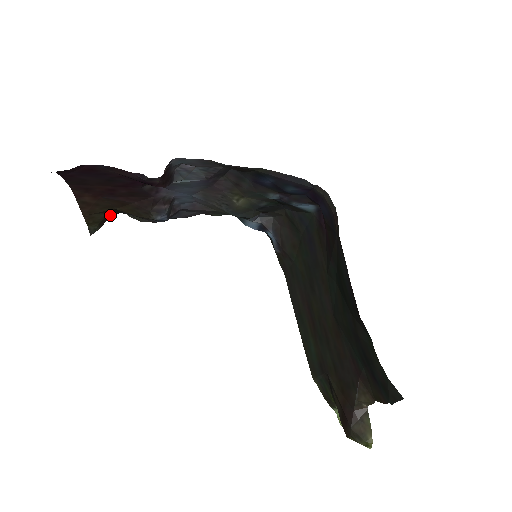
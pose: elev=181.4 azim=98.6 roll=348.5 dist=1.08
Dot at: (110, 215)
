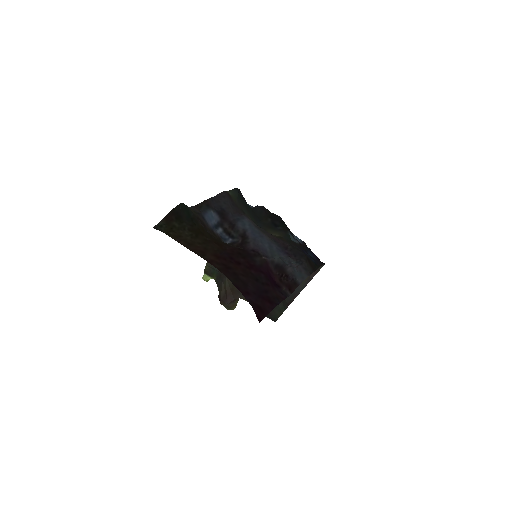
Dot at: (185, 223)
